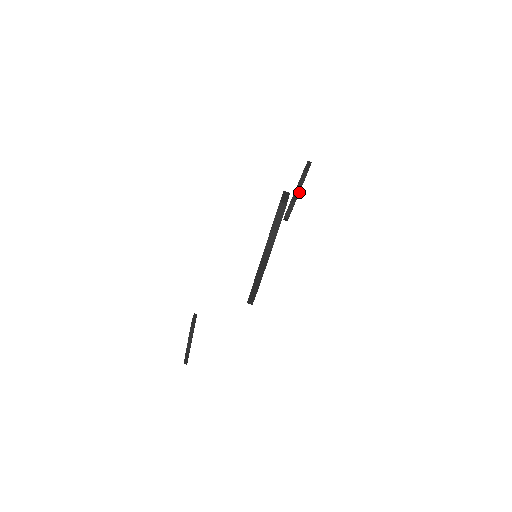
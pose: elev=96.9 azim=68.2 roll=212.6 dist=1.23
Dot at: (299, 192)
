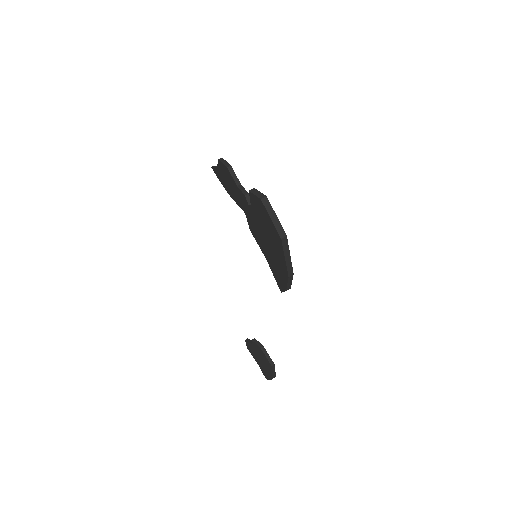
Dot at: occluded
